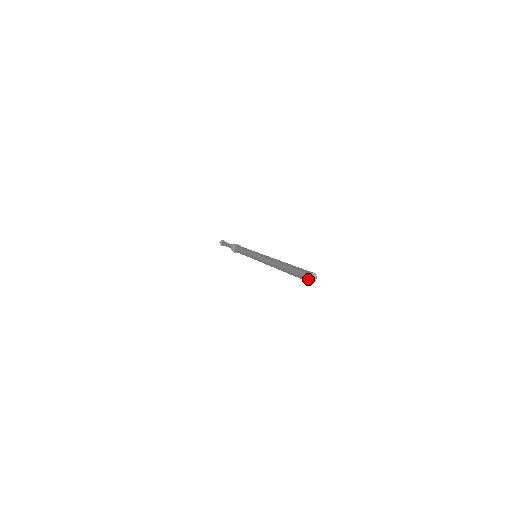
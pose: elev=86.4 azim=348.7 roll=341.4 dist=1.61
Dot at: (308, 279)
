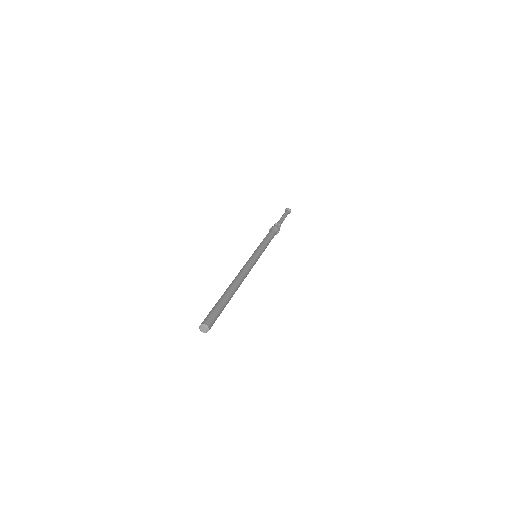
Dot at: (200, 326)
